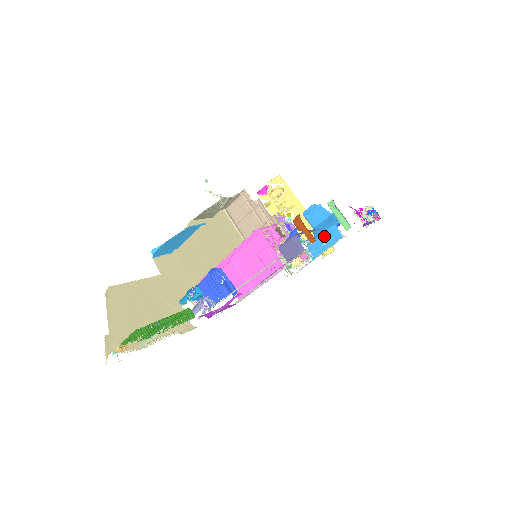
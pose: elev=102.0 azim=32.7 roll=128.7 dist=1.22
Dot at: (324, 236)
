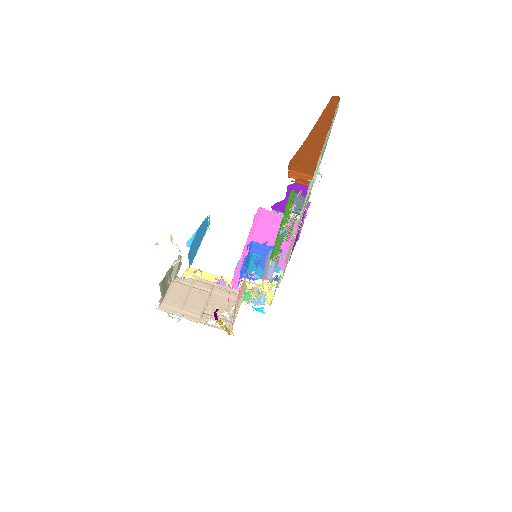
Dot at: occluded
